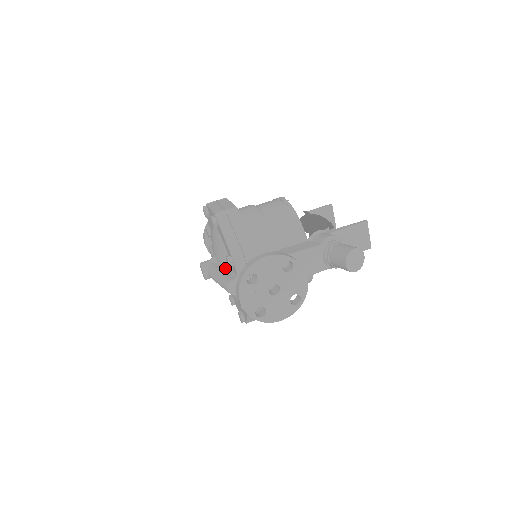
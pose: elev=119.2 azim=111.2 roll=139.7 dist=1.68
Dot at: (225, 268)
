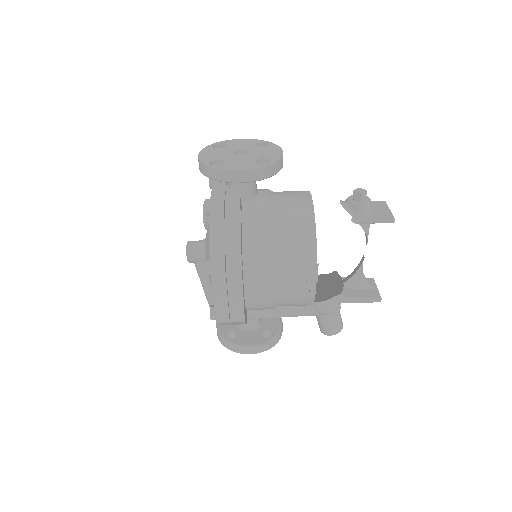
Dot at: occluded
